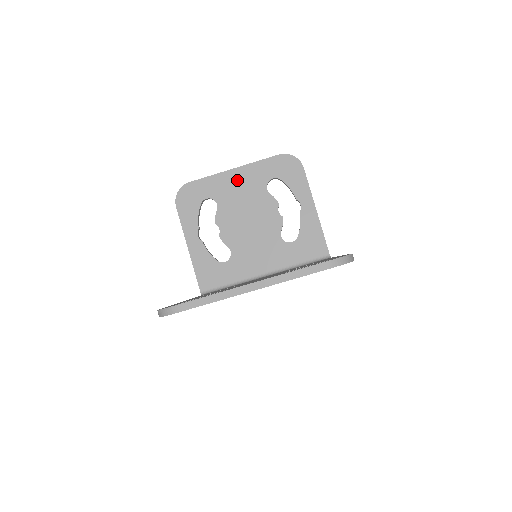
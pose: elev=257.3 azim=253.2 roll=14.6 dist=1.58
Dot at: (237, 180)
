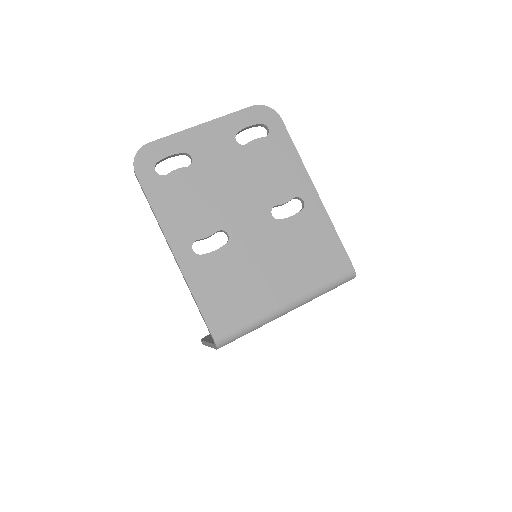
Dot at: occluded
